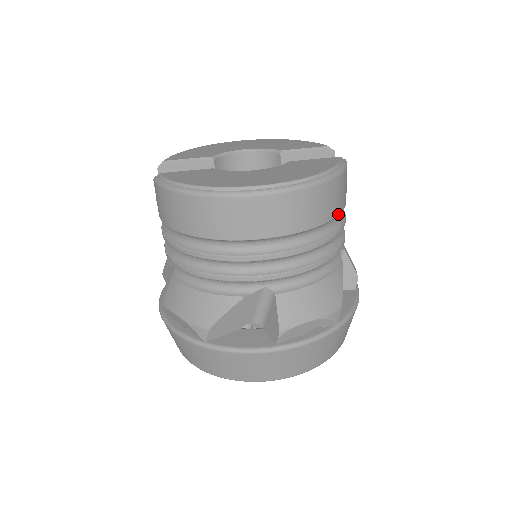
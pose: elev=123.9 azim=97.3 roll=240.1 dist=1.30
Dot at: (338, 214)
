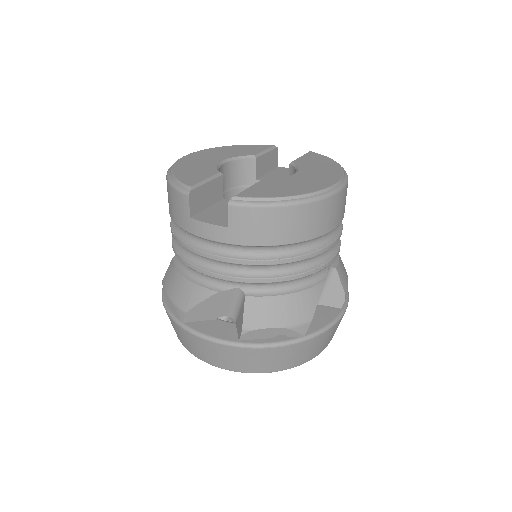
Dot at: occluded
